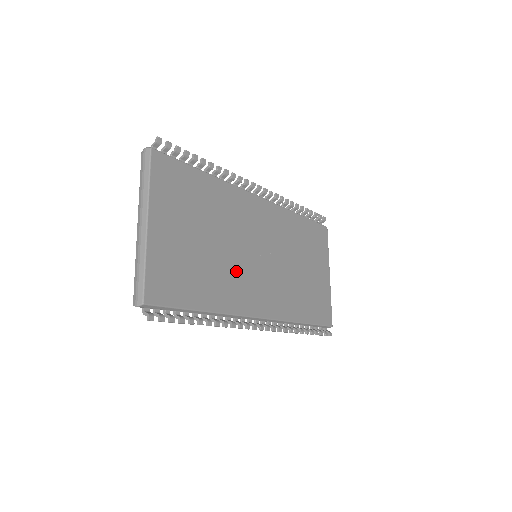
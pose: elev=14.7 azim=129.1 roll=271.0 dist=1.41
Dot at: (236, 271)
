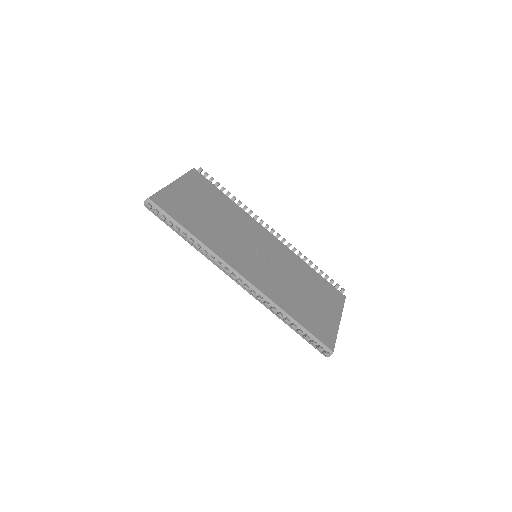
Dot at: (230, 242)
